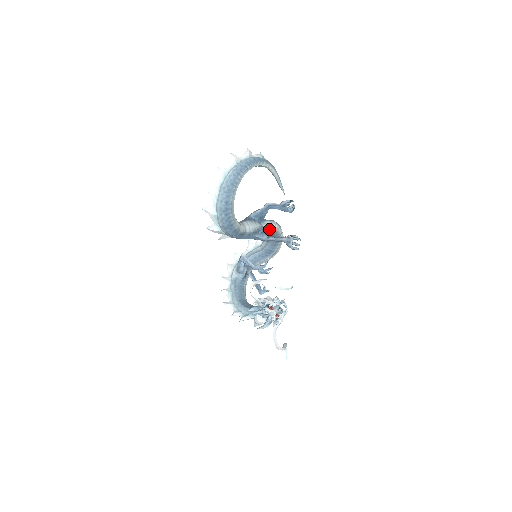
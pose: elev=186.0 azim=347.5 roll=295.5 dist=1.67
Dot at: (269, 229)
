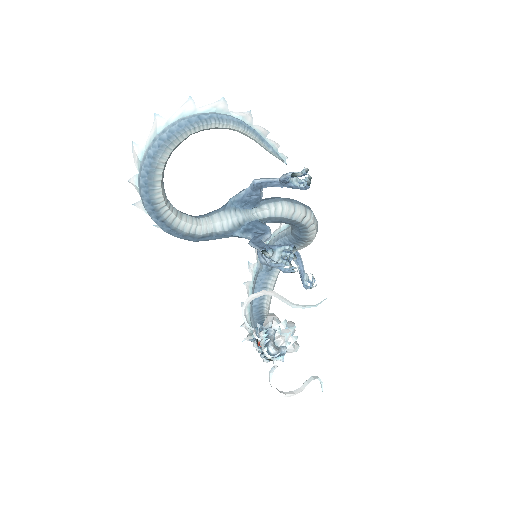
Dot at: (270, 217)
